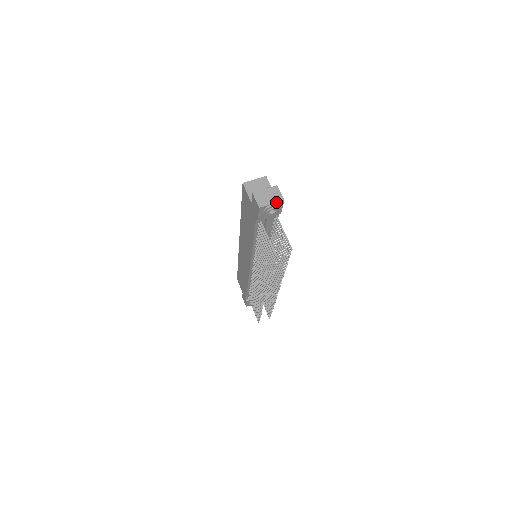
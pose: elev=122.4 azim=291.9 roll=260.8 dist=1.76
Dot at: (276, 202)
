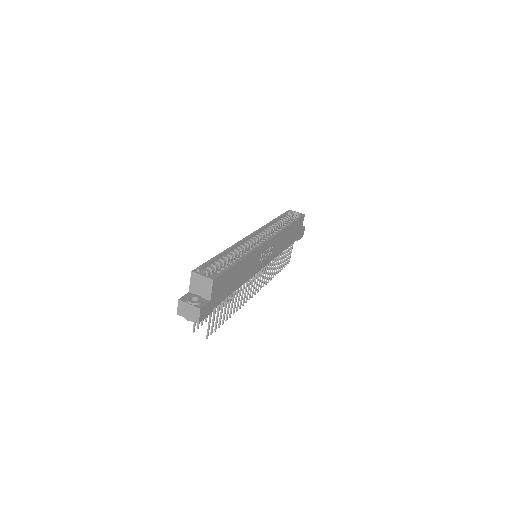
Dot at: (191, 320)
